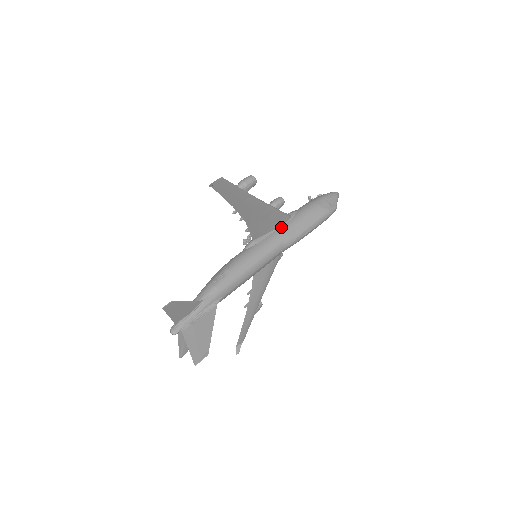
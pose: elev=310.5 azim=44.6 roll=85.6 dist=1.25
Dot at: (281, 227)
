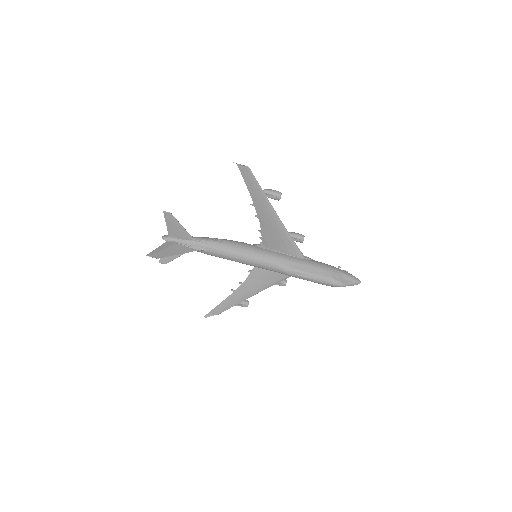
Dot at: (289, 255)
